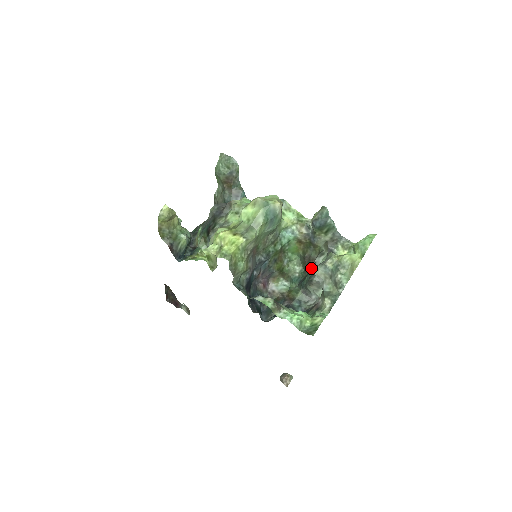
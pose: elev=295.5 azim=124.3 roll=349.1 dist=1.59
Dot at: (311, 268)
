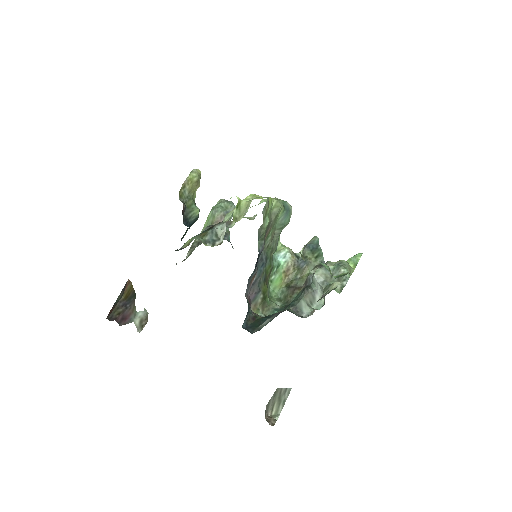
Dot at: (299, 292)
